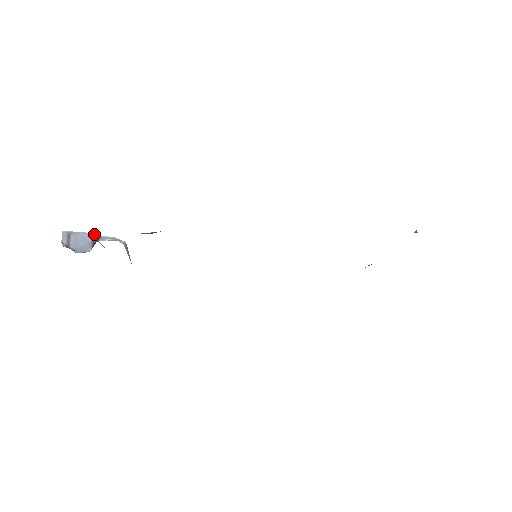
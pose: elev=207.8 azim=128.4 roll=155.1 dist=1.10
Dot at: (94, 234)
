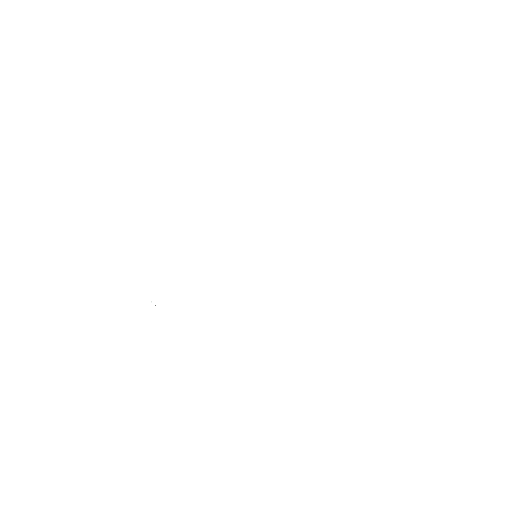
Dot at: occluded
